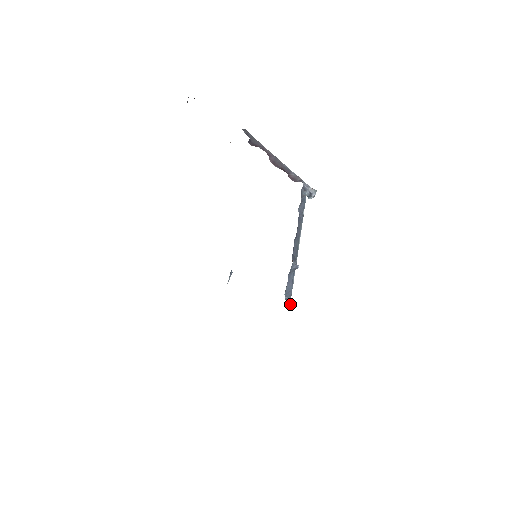
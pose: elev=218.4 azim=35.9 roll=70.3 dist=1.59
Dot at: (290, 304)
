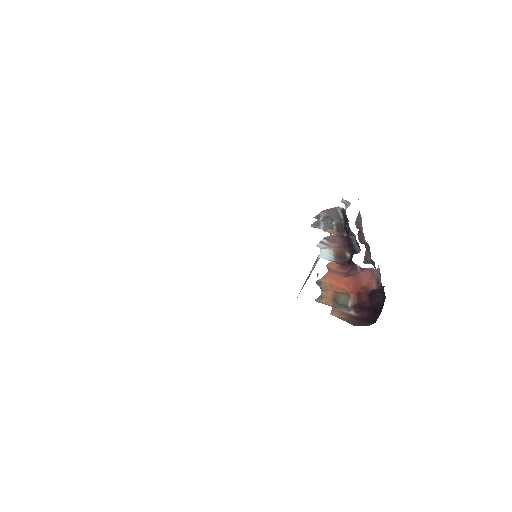
Dot at: occluded
